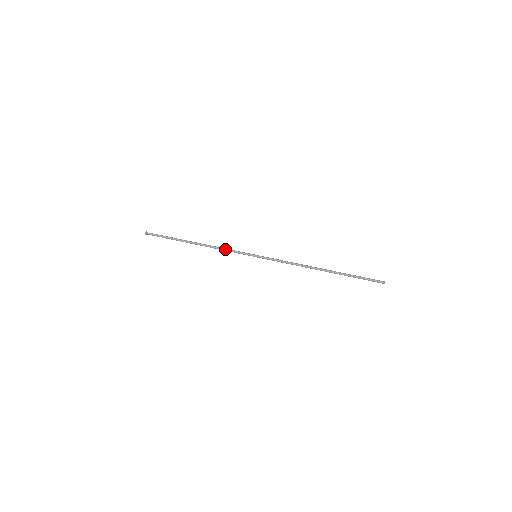
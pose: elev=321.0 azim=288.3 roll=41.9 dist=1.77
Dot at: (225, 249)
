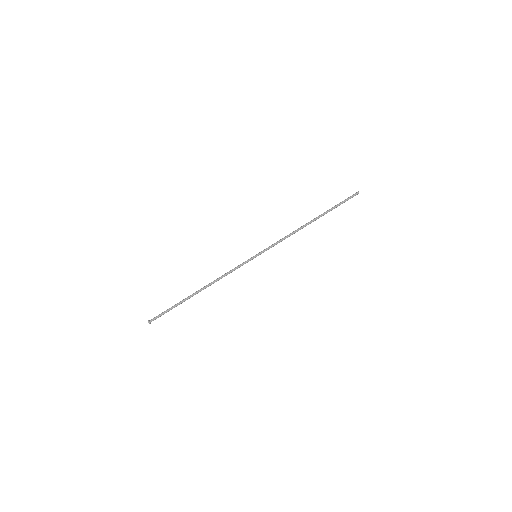
Dot at: occluded
